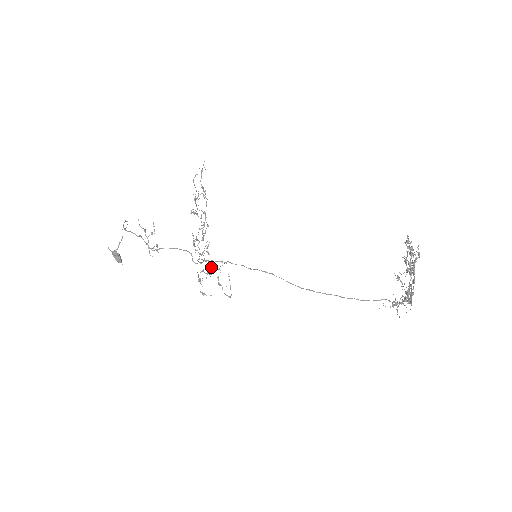
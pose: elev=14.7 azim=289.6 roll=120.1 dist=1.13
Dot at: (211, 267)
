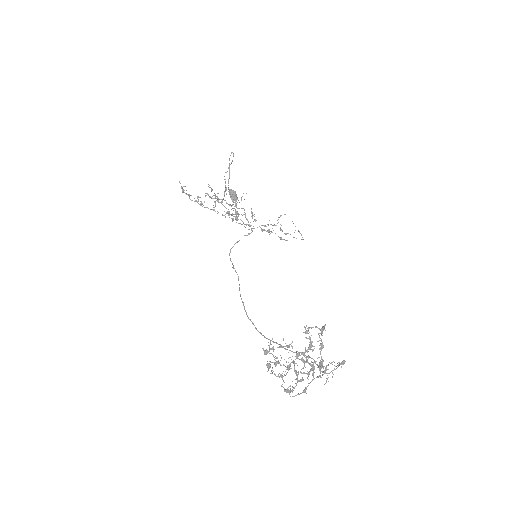
Dot at: occluded
